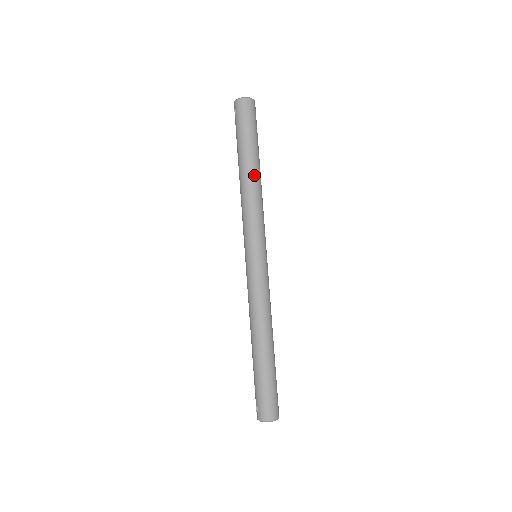
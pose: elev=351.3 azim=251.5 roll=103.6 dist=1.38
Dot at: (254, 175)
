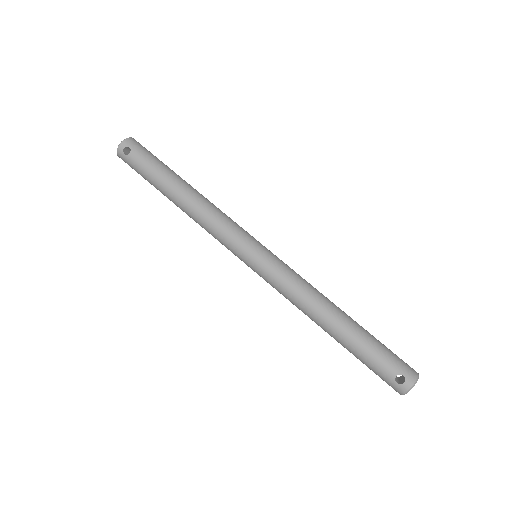
Dot at: (195, 190)
